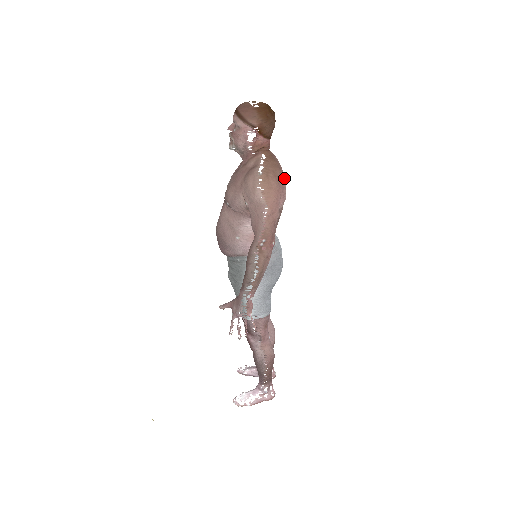
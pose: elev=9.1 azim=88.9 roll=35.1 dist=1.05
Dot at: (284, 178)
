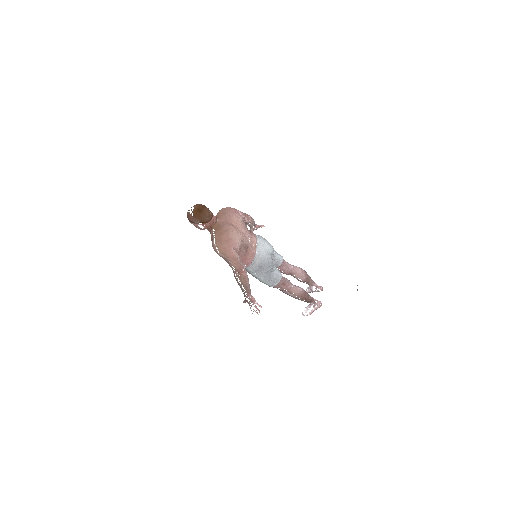
Dot at: (231, 233)
